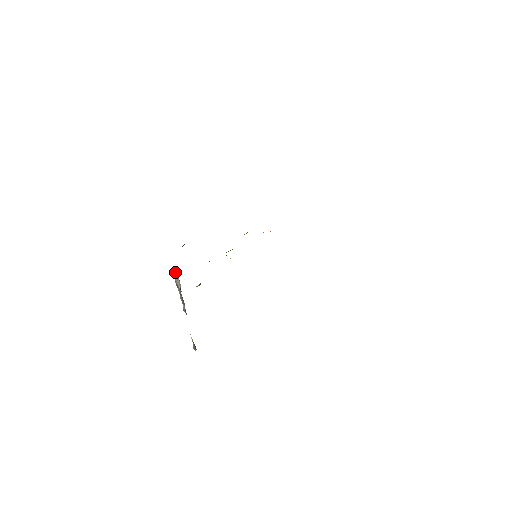
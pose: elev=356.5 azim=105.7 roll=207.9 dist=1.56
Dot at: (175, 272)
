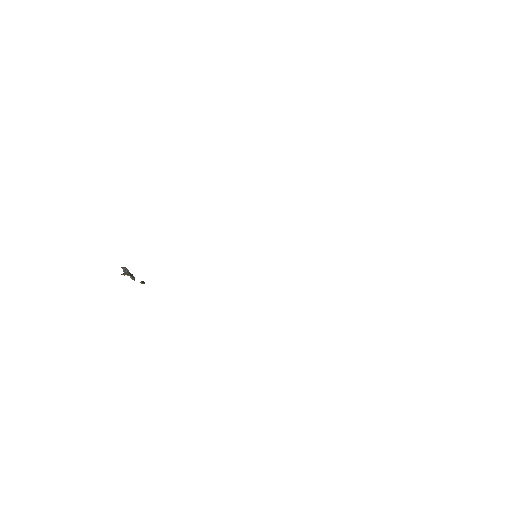
Dot at: occluded
